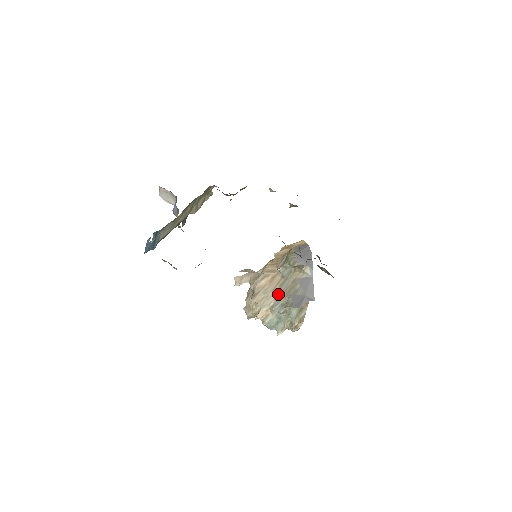
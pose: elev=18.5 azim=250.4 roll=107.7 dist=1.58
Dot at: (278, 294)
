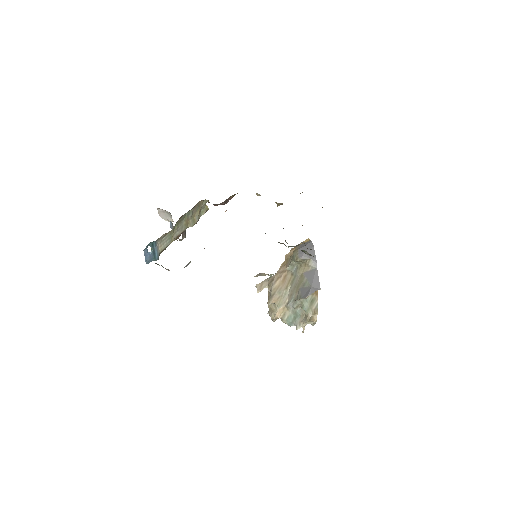
Dot at: (290, 291)
